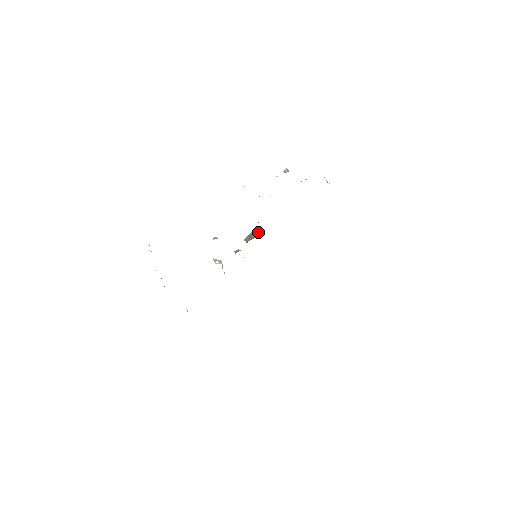
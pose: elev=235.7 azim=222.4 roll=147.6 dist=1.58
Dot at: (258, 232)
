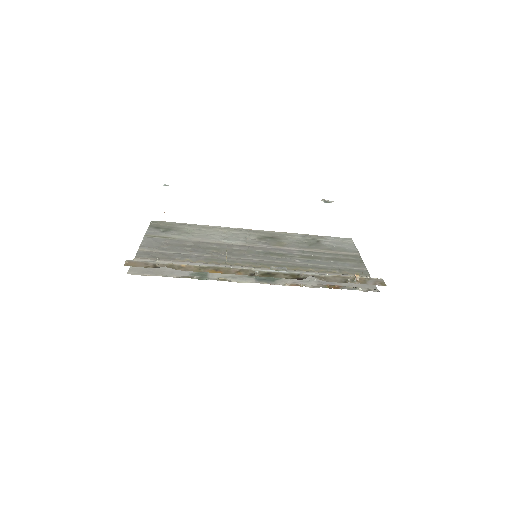
Dot at: (286, 270)
